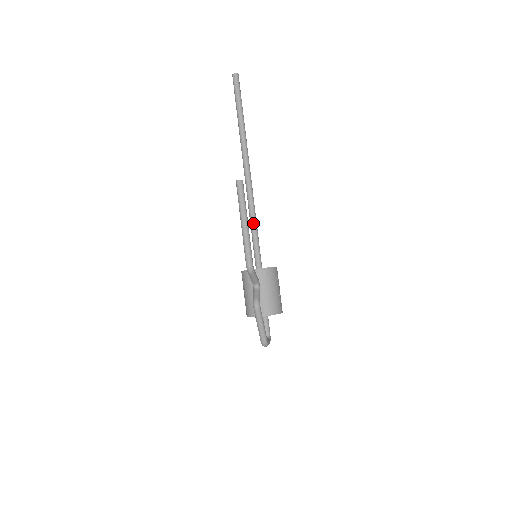
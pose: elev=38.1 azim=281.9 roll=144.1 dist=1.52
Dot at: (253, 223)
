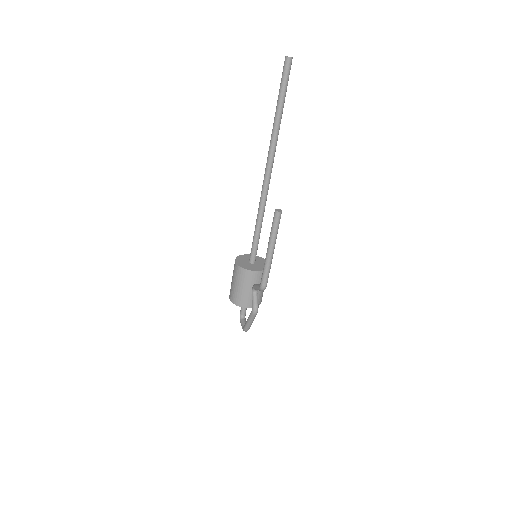
Dot at: (260, 224)
